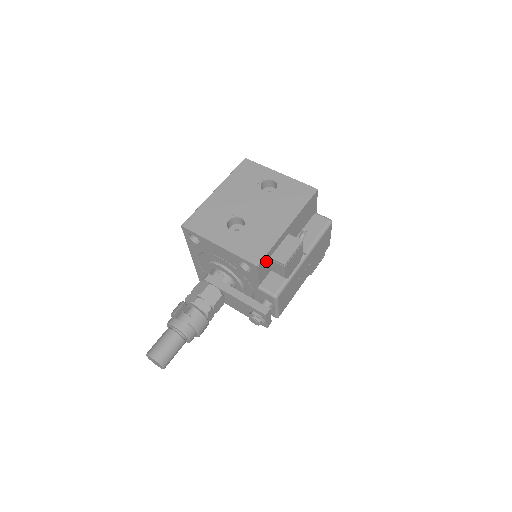
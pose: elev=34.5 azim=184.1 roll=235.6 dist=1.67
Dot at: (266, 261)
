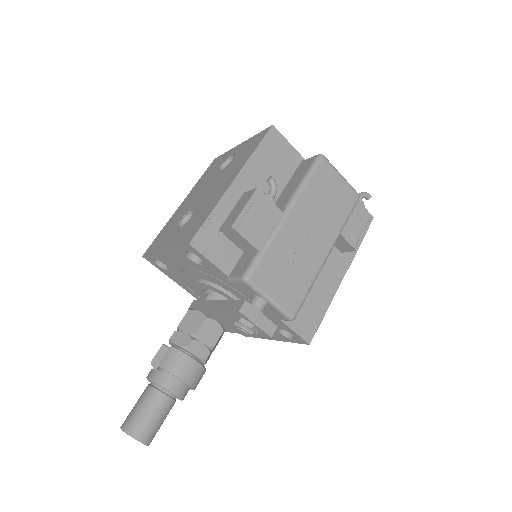
Dot at: (213, 236)
